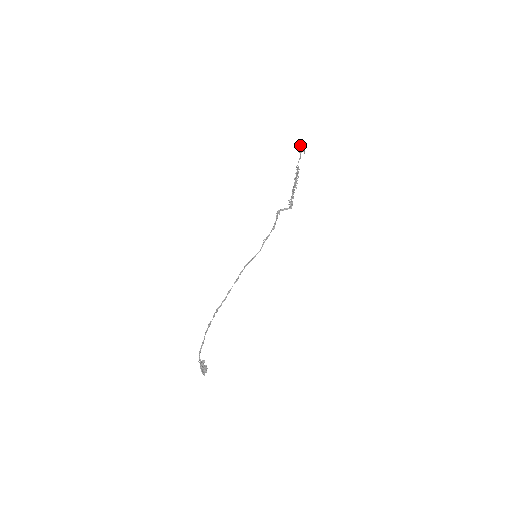
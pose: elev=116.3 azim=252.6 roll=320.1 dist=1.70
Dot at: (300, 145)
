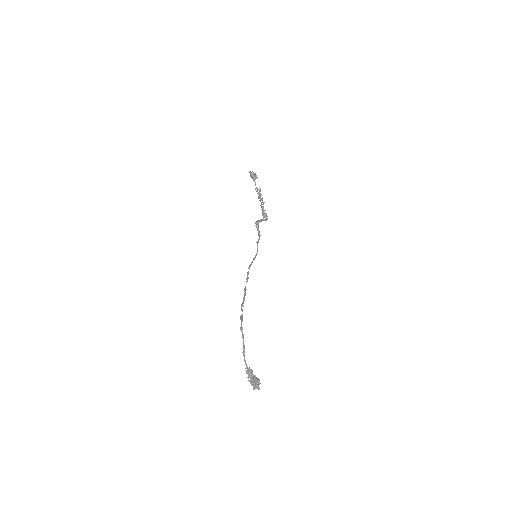
Dot at: (252, 172)
